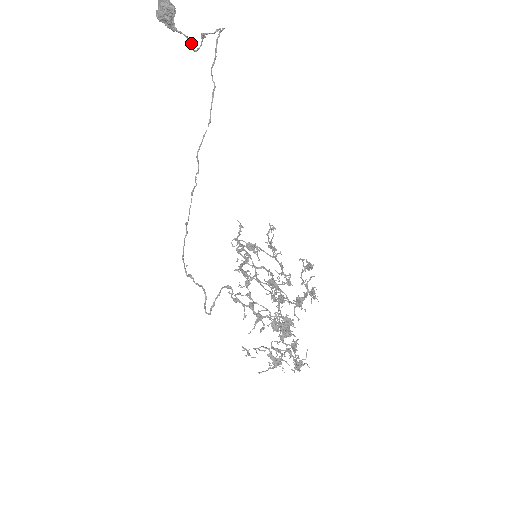
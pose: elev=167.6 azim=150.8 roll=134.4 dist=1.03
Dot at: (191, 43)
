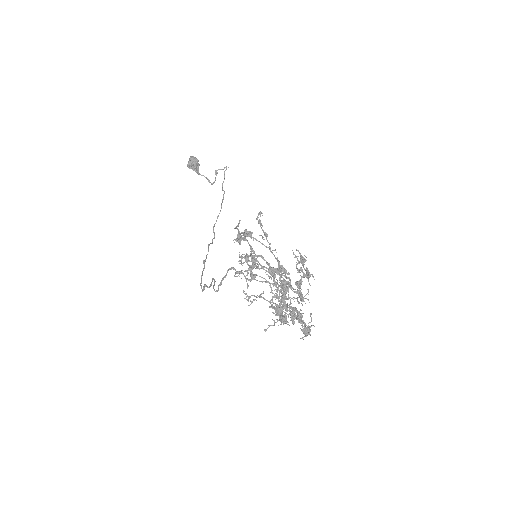
Dot at: (210, 182)
